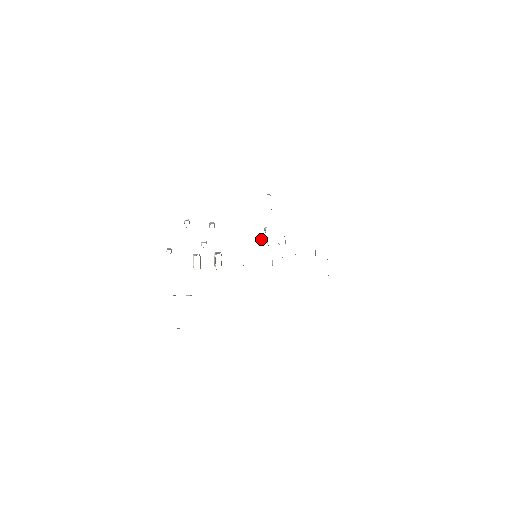
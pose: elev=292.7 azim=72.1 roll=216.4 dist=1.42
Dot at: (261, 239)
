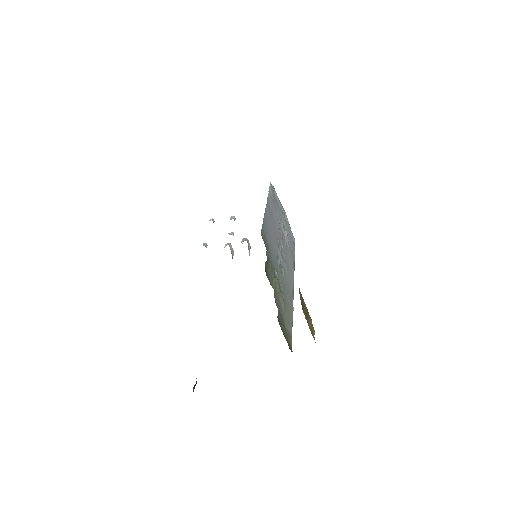
Dot at: occluded
